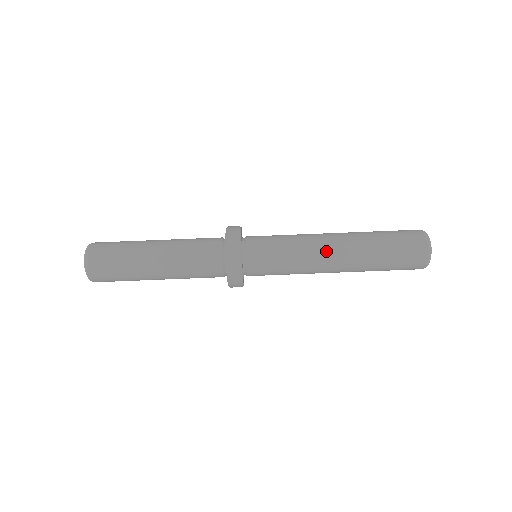
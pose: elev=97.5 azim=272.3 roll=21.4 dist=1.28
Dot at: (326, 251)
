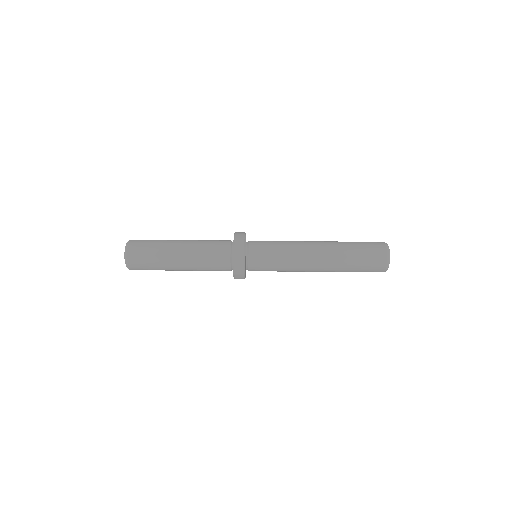
Dot at: occluded
